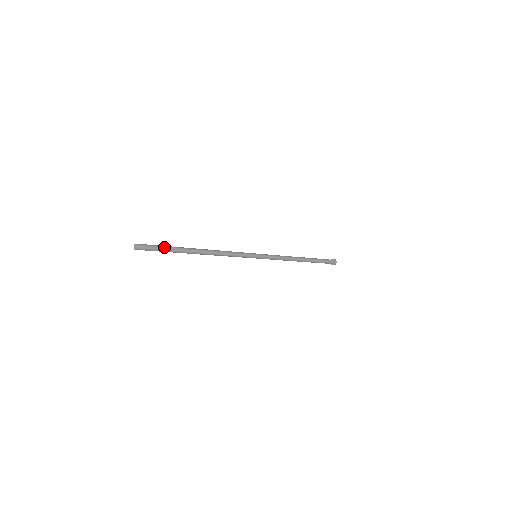
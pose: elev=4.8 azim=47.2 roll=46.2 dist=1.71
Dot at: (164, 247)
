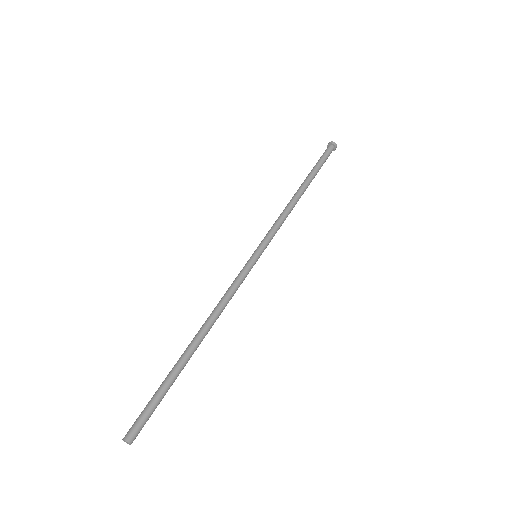
Dot at: (158, 397)
